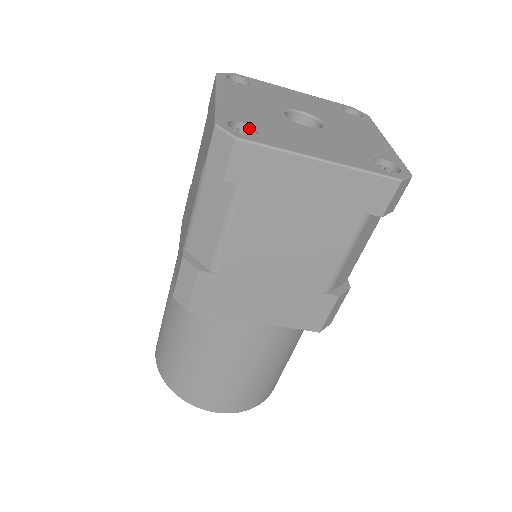
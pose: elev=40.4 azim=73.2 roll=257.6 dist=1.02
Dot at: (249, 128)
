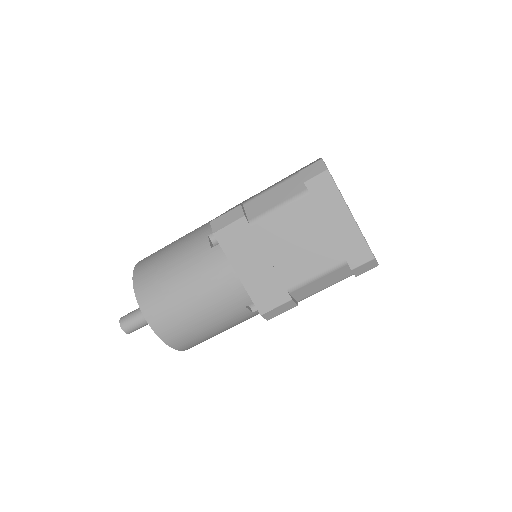
Dot at: occluded
